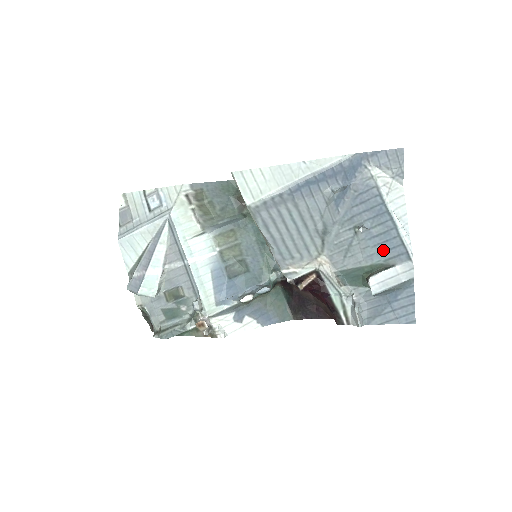
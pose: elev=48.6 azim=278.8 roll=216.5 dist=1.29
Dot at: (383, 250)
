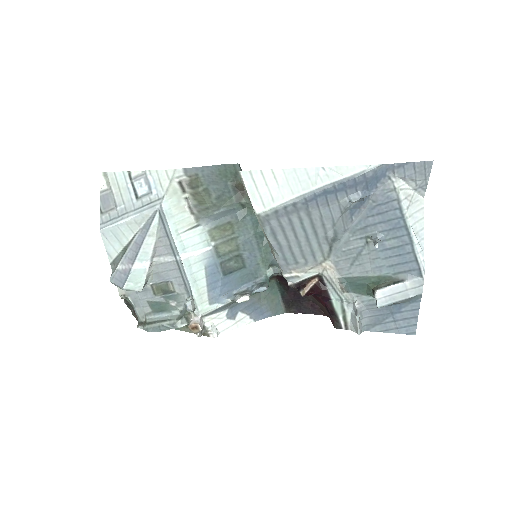
Dot at: (394, 263)
